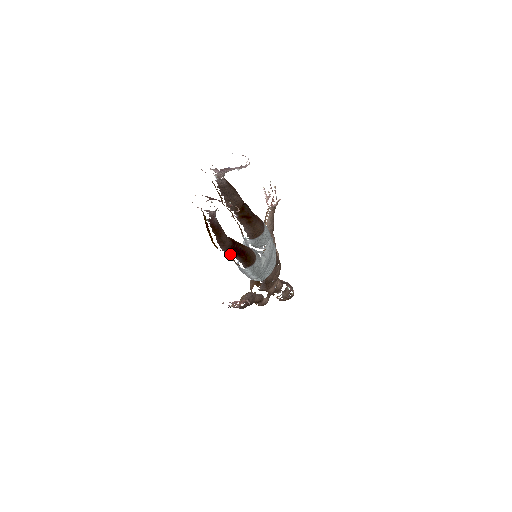
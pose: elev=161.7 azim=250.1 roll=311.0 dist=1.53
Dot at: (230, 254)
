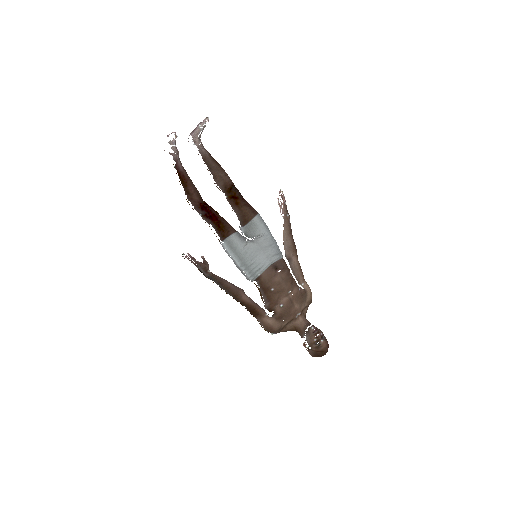
Dot at: (204, 217)
